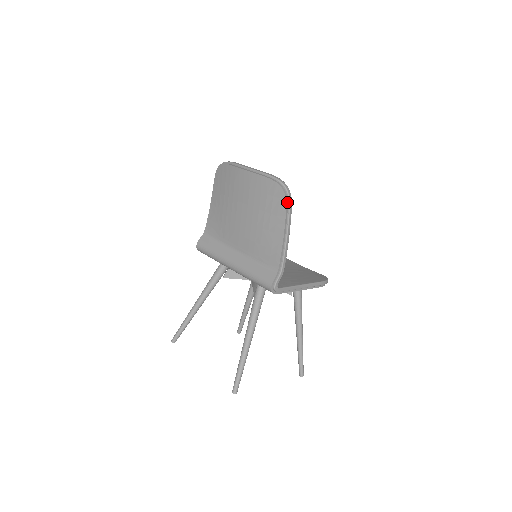
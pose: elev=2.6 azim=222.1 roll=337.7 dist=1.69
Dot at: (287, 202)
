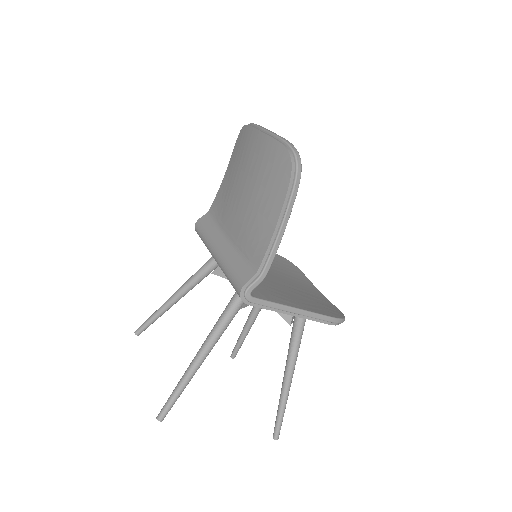
Dot at: (292, 178)
